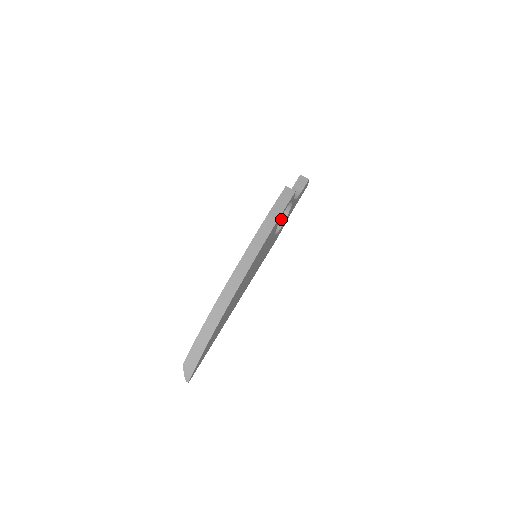
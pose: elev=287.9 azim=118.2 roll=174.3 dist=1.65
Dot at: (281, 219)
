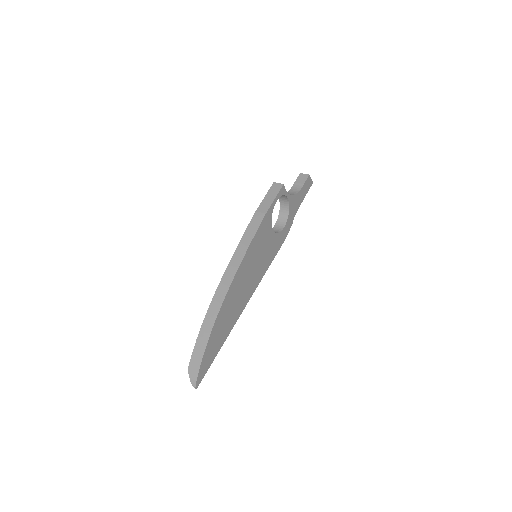
Dot at: (284, 218)
